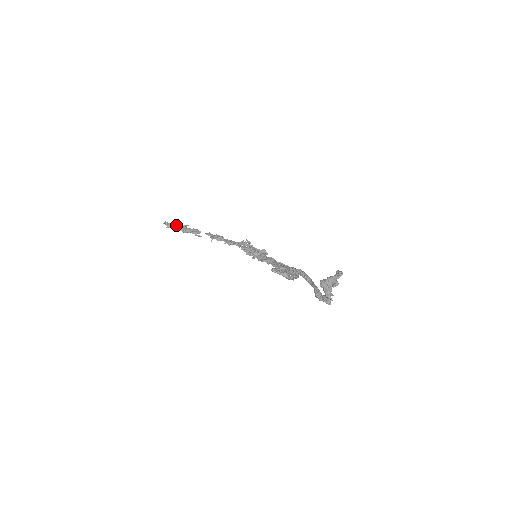
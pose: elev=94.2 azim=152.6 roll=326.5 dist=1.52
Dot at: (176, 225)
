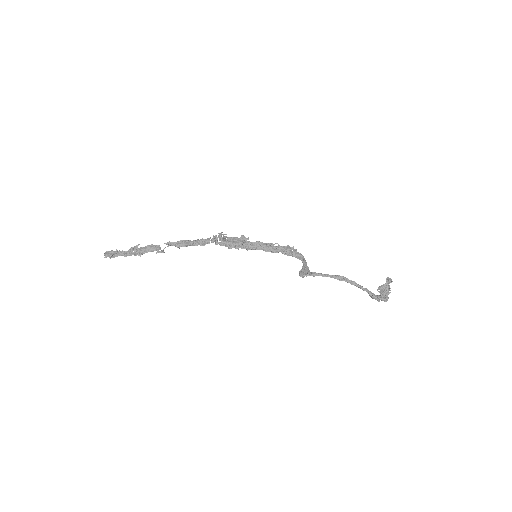
Dot at: (124, 252)
